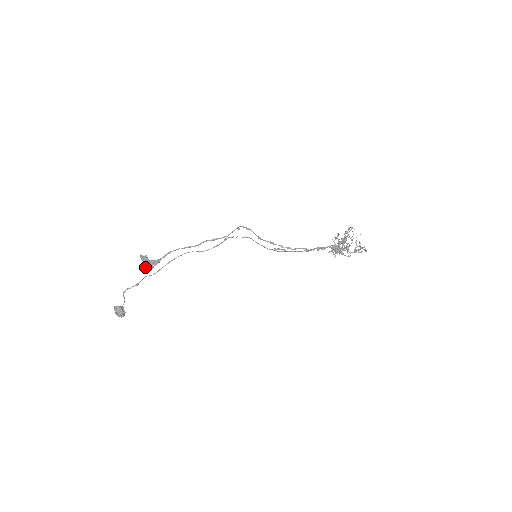
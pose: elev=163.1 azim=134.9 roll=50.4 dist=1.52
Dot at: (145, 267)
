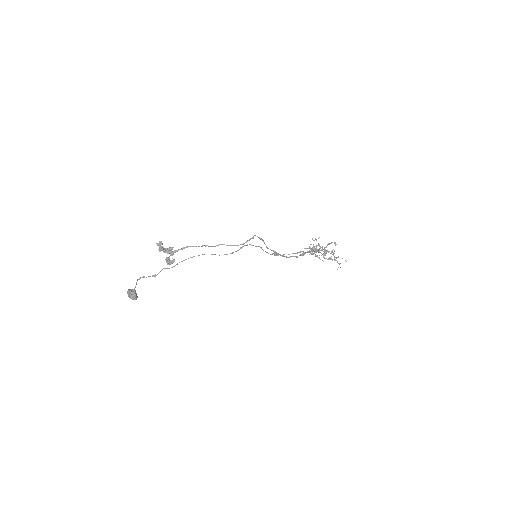
Dot at: (167, 263)
